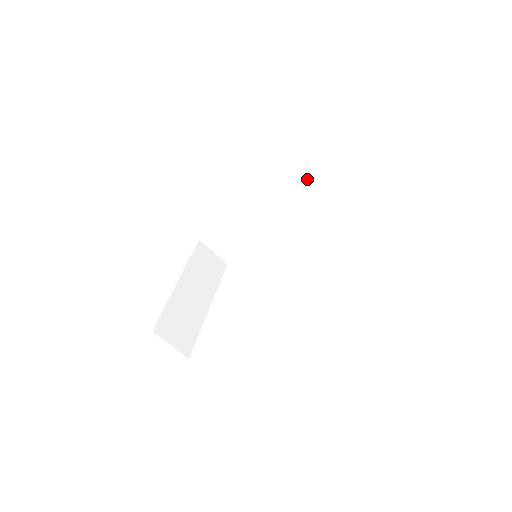
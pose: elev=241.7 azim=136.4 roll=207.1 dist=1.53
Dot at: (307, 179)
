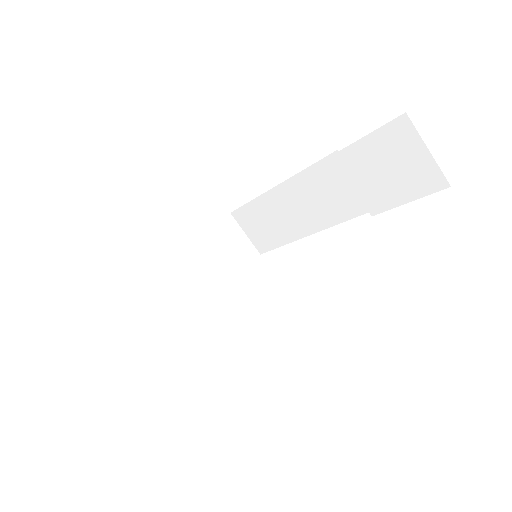
Dot at: (365, 158)
